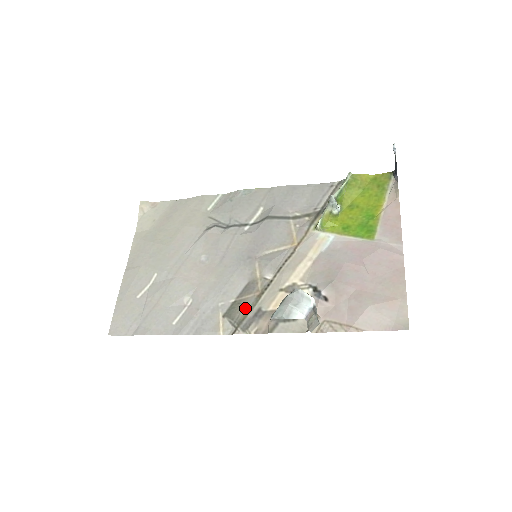
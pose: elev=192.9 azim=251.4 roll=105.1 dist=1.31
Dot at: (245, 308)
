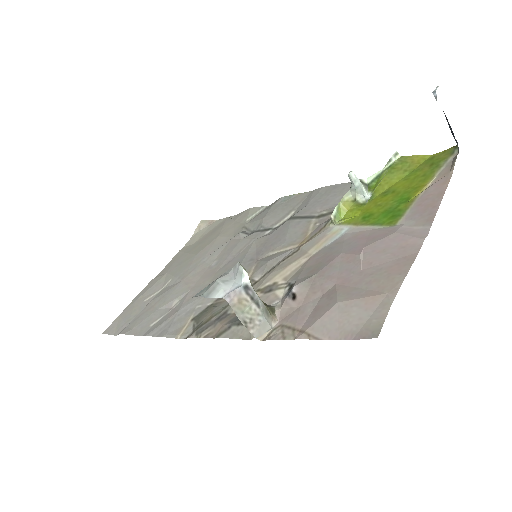
Dot at: (215, 311)
